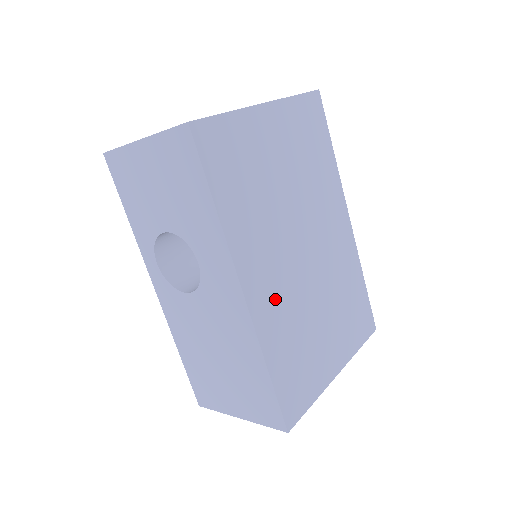
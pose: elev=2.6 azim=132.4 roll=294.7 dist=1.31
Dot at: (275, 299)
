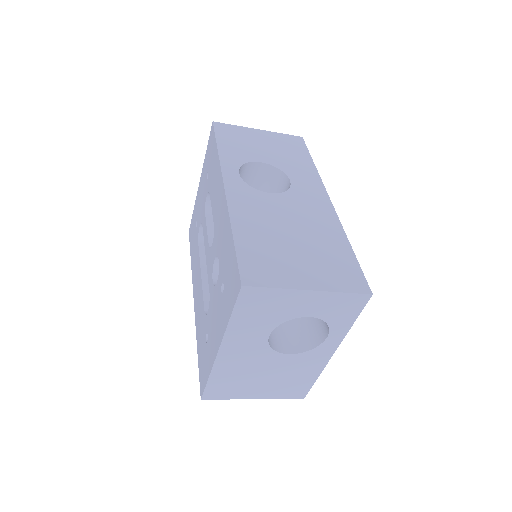
Dot at: occluded
